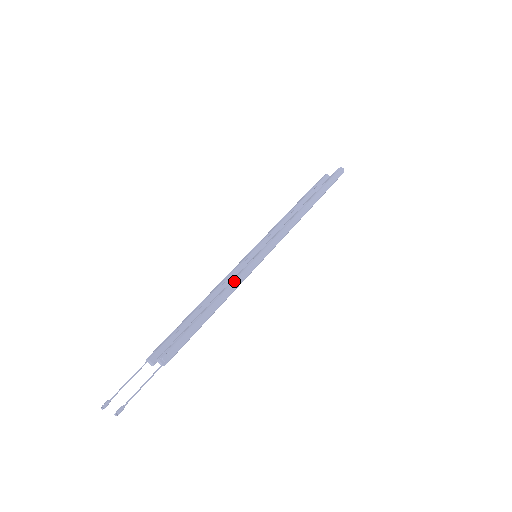
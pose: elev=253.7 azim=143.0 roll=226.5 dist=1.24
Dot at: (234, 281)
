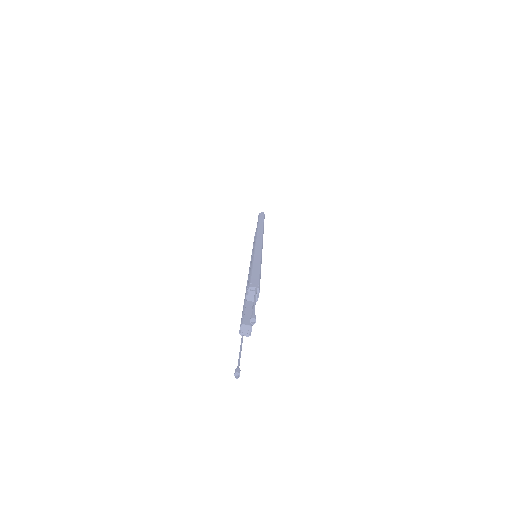
Dot at: (254, 250)
